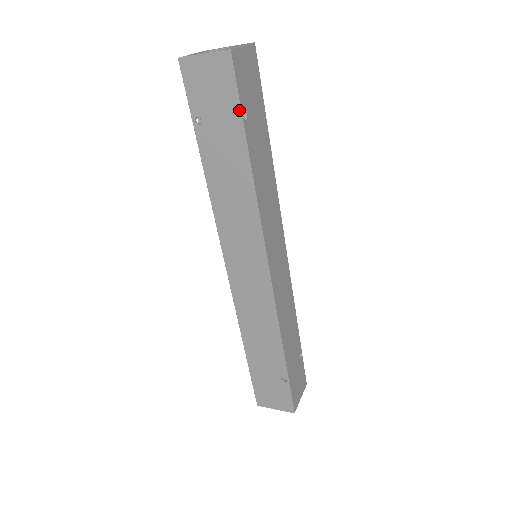
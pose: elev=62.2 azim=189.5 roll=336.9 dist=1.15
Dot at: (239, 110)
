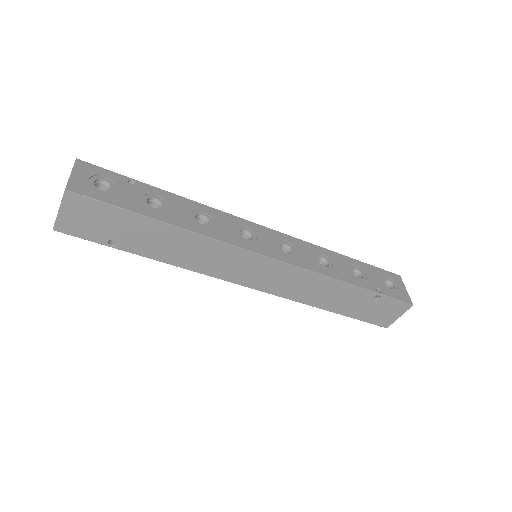
Dot at: (104, 244)
